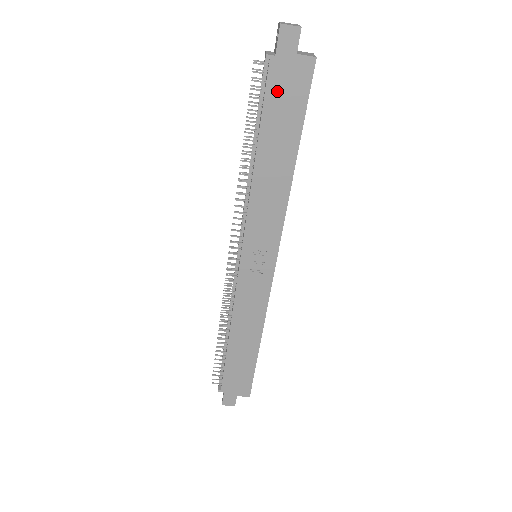
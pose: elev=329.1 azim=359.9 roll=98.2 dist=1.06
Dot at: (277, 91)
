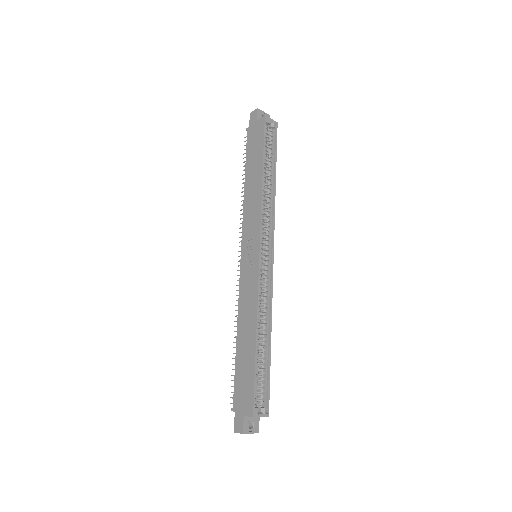
Dot at: (251, 142)
